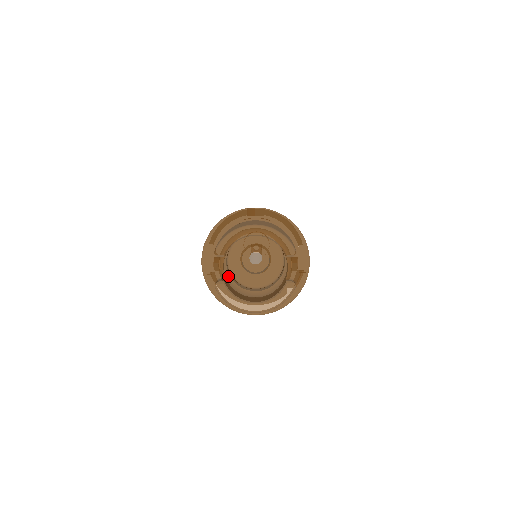
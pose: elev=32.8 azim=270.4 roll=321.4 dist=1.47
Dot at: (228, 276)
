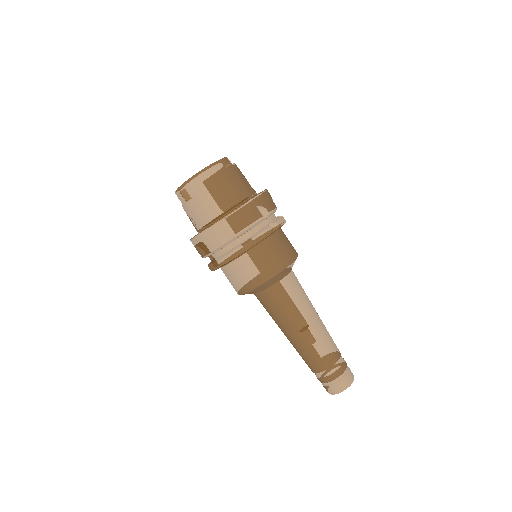
Dot at: occluded
